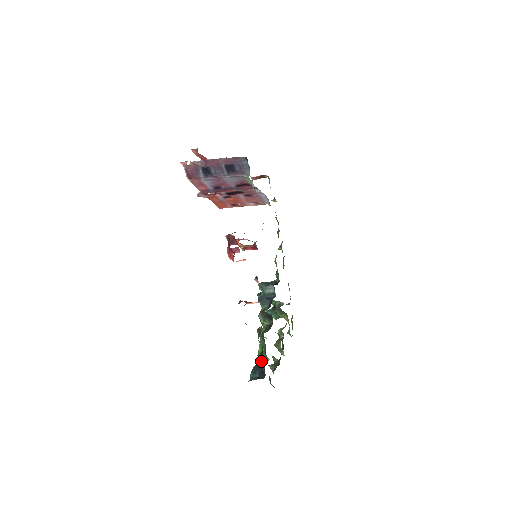
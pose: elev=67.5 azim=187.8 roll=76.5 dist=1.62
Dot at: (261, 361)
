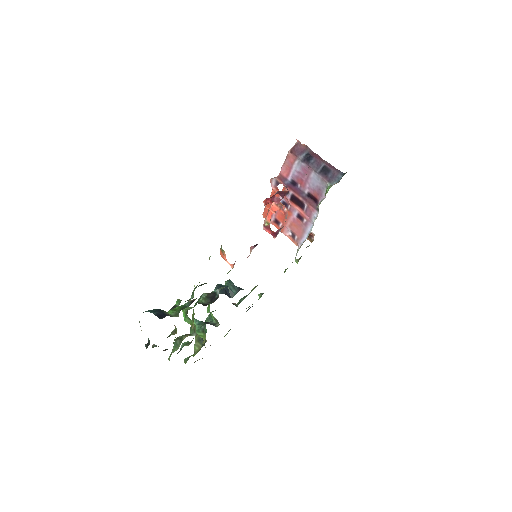
Dot at: (175, 304)
